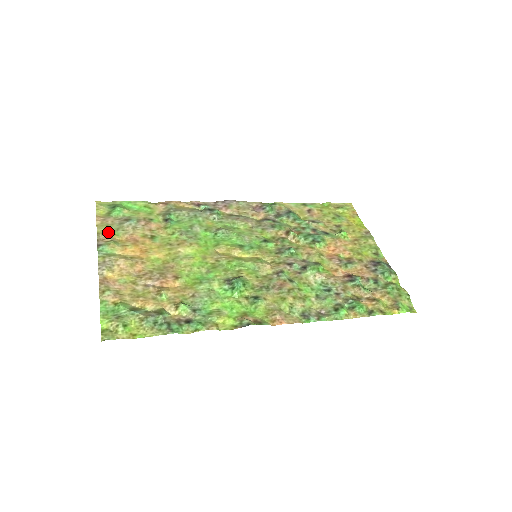
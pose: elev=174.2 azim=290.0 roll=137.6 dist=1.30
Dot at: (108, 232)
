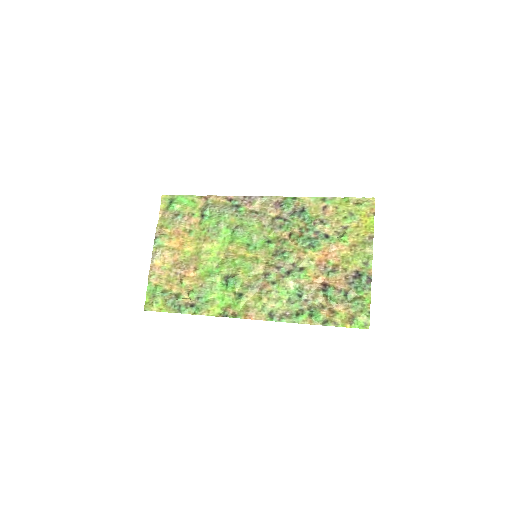
Dot at: (164, 225)
